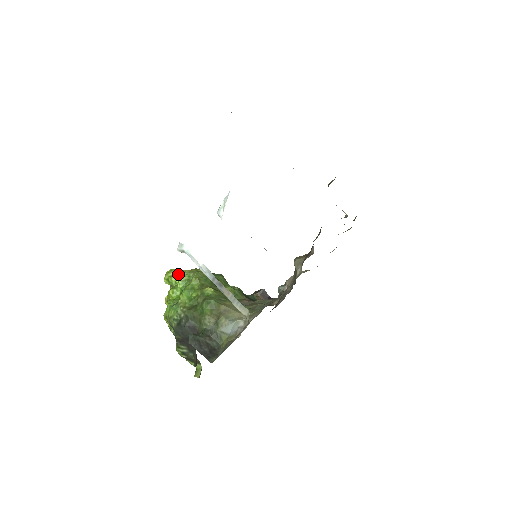
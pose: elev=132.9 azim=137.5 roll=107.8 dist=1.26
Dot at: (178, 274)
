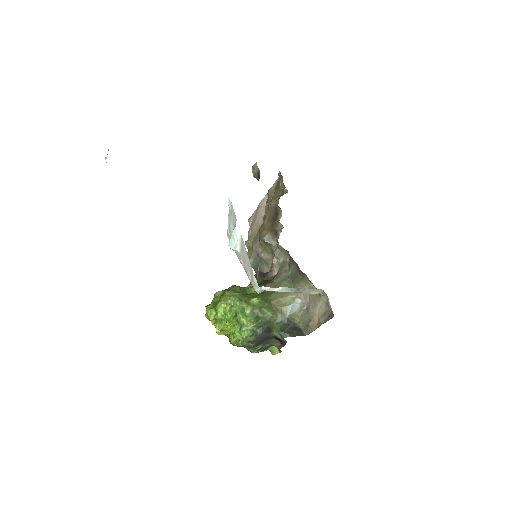
Dot at: (219, 309)
